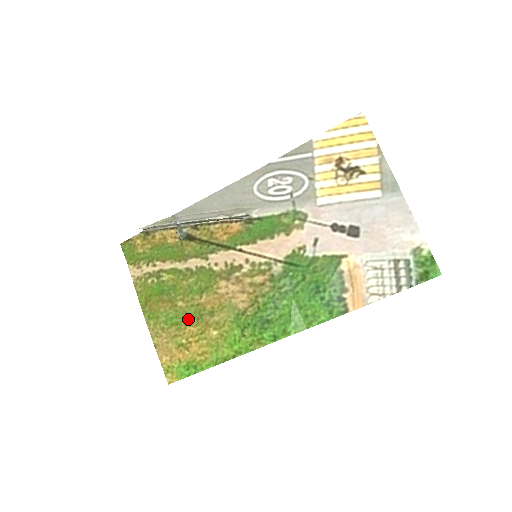
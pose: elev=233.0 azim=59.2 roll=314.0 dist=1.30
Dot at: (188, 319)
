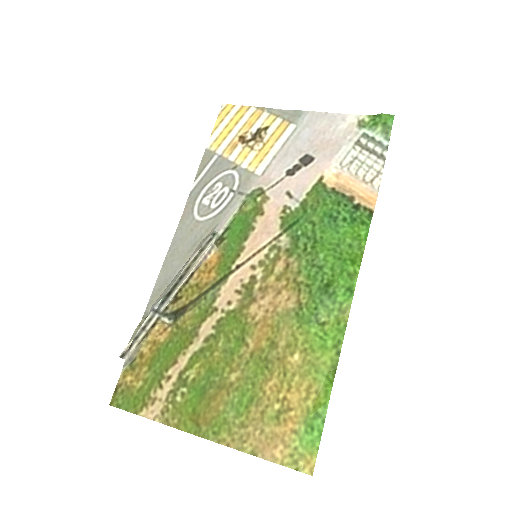
Dot at: (257, 380)
